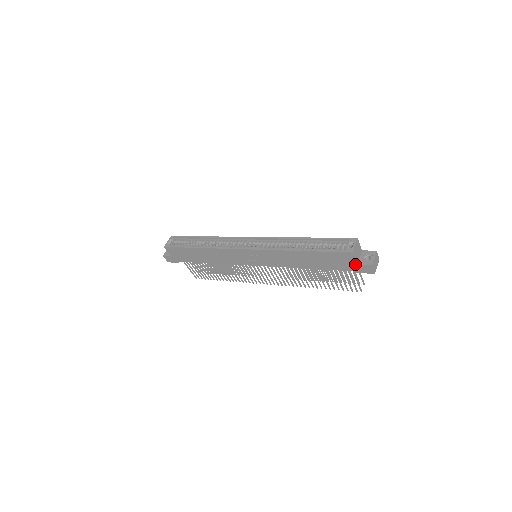
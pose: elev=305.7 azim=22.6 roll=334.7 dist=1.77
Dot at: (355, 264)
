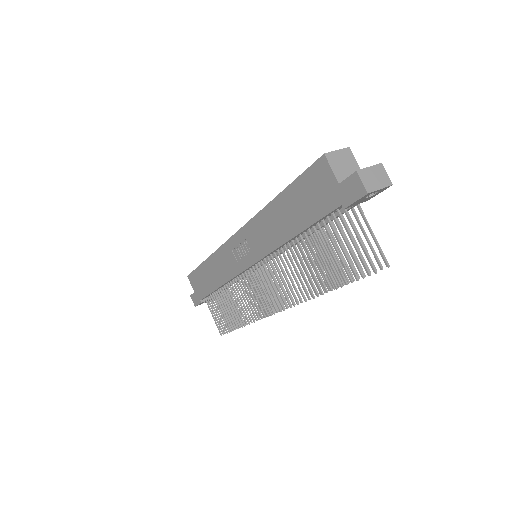
Dot at: (336, 184)
